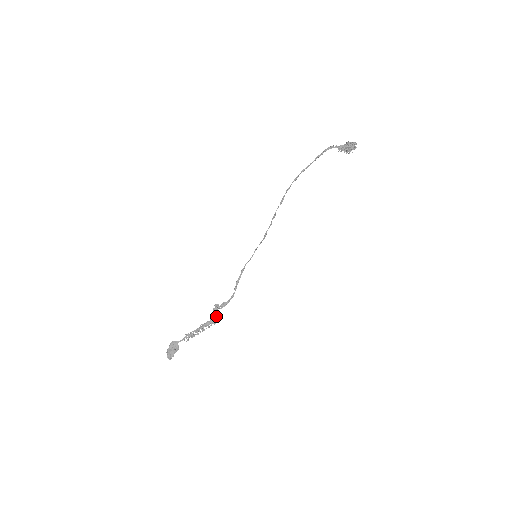
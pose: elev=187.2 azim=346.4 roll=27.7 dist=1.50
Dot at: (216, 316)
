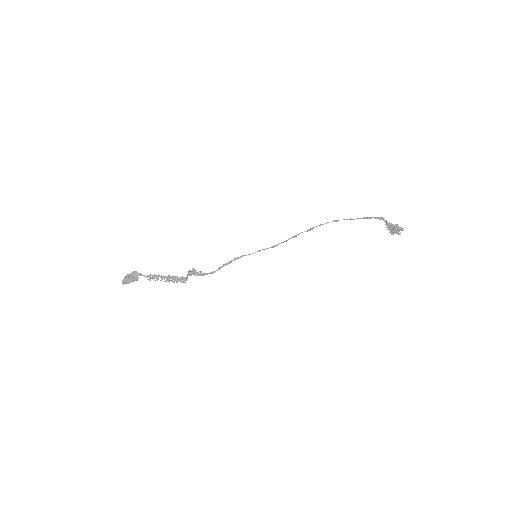
Dot at: (187, 278)
